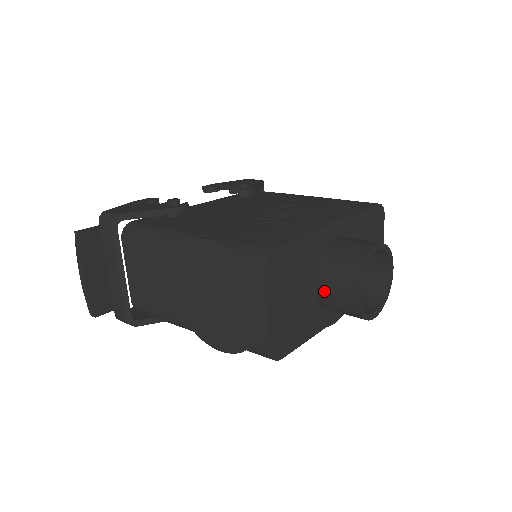
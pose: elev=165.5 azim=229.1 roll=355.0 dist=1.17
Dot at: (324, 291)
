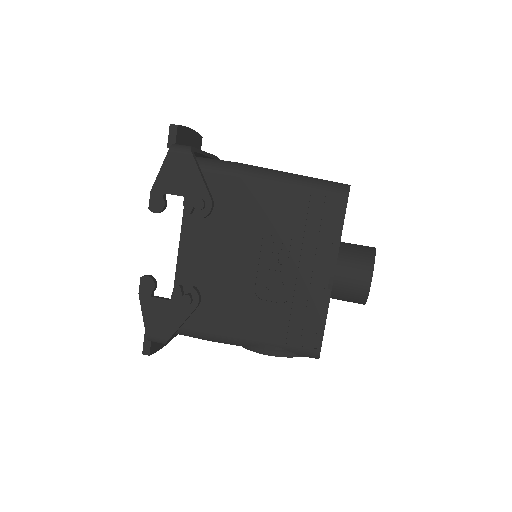
Dot at: occluded
